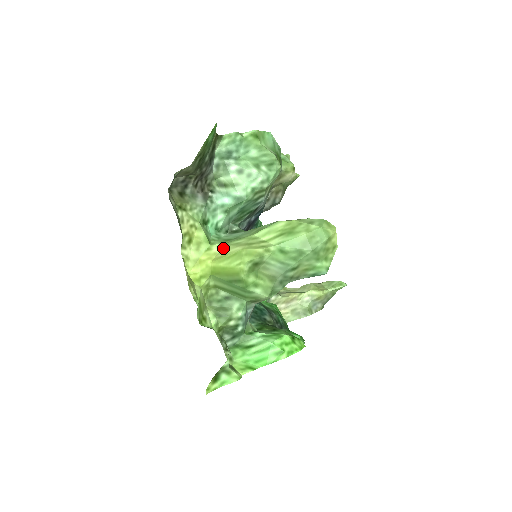
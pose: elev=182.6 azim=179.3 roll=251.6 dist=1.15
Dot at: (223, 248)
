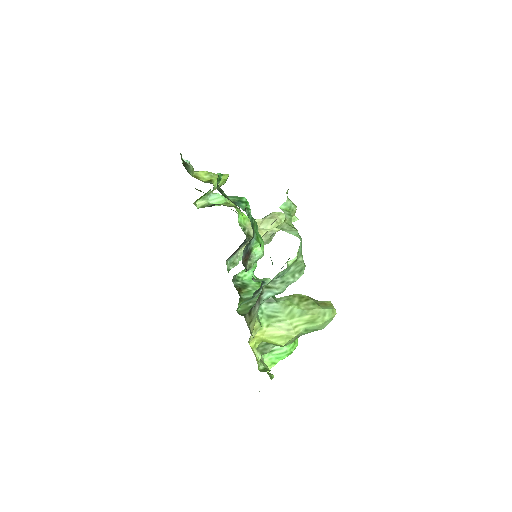
Dot at: (270, 328)
